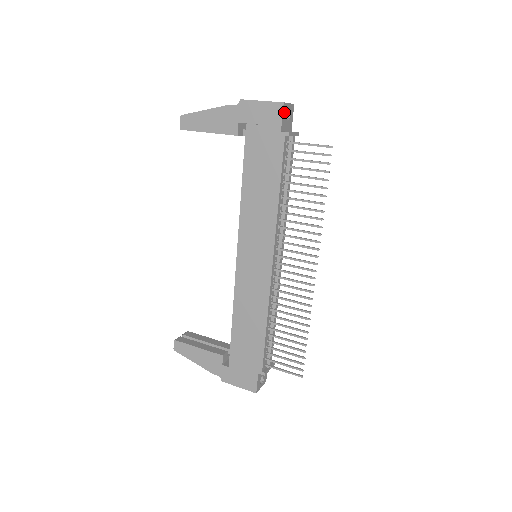
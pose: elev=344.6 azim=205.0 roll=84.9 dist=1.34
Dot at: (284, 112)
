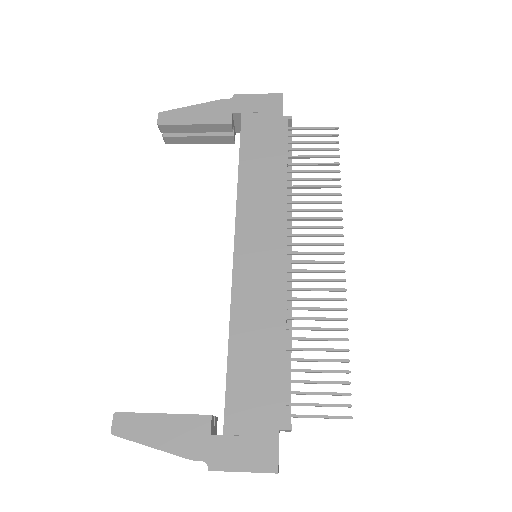
Dot at: (282, 104)
